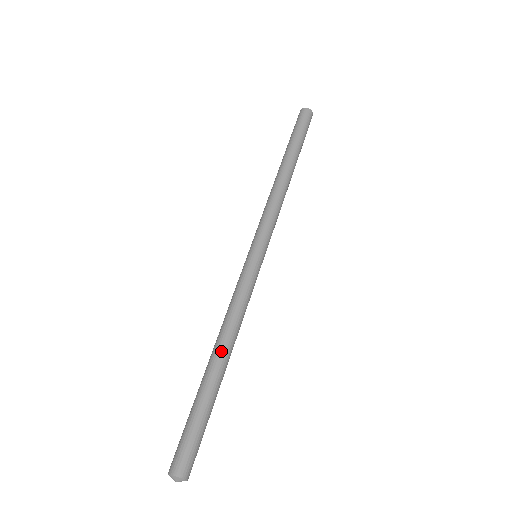
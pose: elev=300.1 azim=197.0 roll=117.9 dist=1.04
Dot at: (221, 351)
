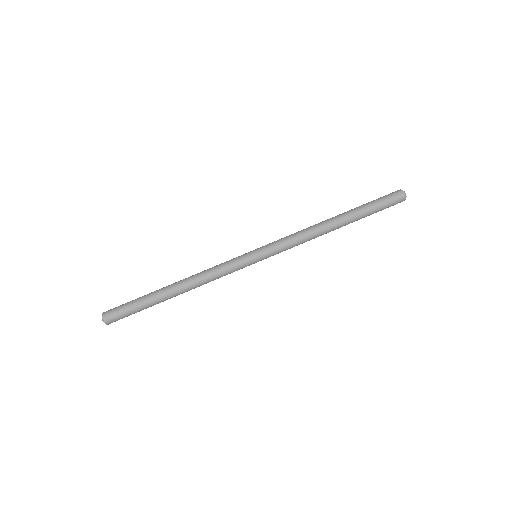
Dot at: (178, 283)
